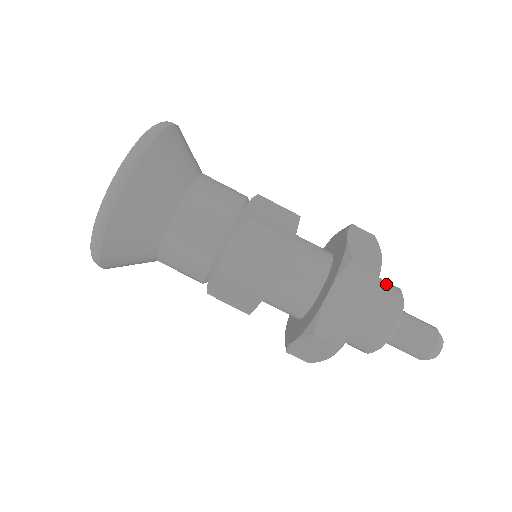
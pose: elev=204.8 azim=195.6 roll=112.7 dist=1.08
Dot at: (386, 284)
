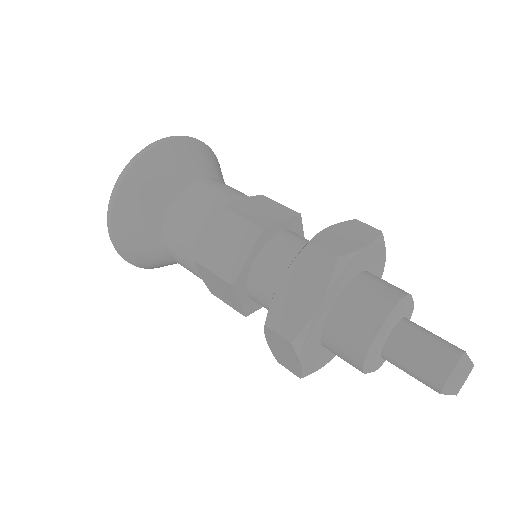
Dot at: (384, 285)
